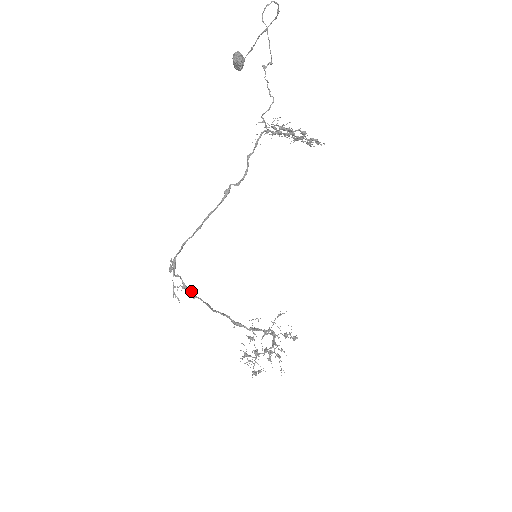
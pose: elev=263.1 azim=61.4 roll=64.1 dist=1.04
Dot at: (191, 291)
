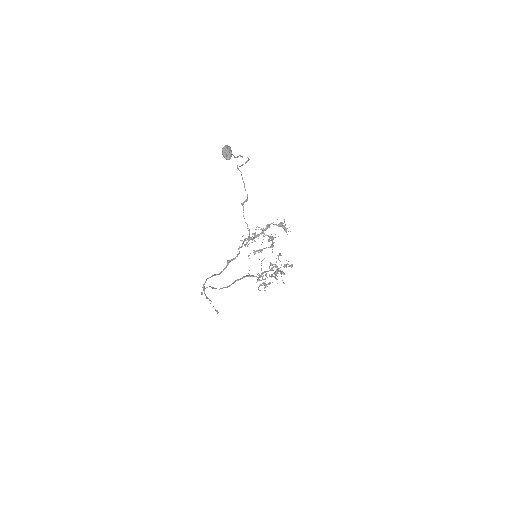
Dot at: (215, 310)
